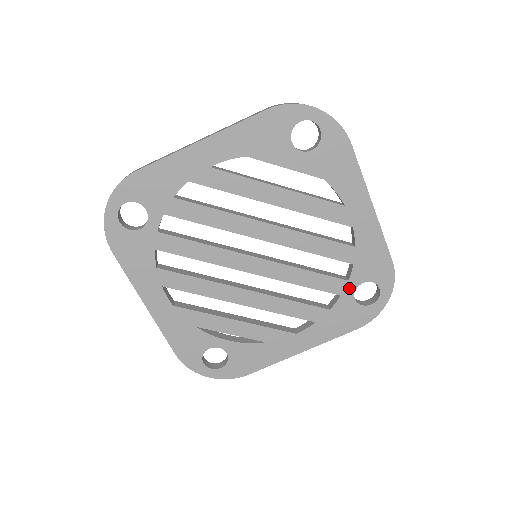
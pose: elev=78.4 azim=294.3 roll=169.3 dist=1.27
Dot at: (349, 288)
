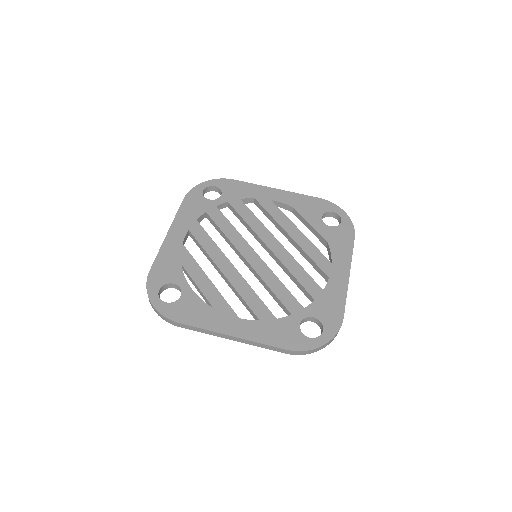
Dot at: (301, 314)
